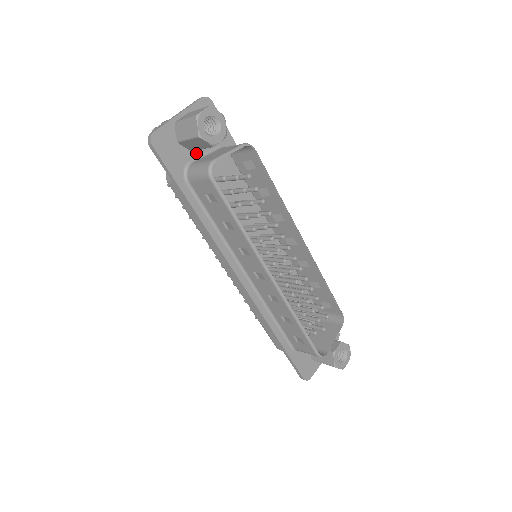
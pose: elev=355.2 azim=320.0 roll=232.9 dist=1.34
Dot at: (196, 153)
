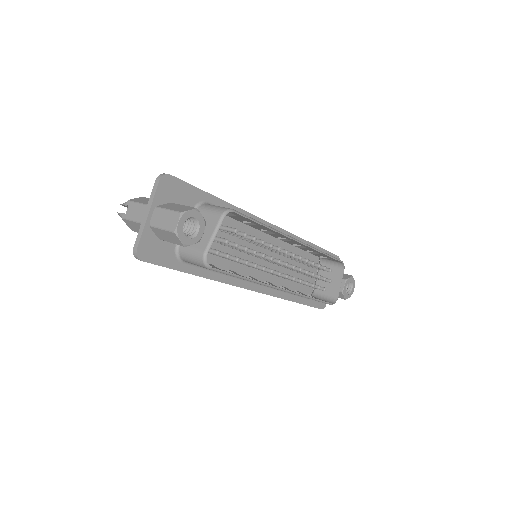
Dot at: occluded
